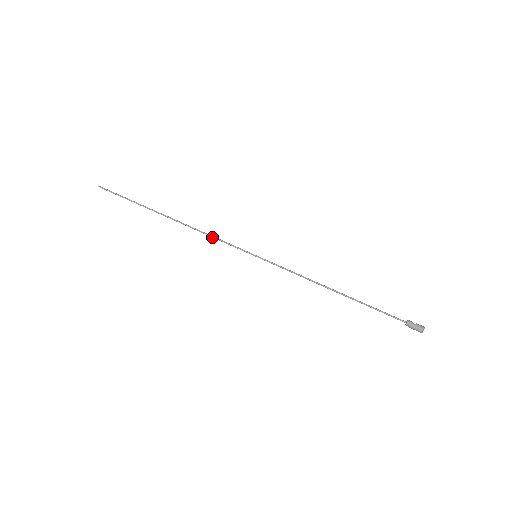
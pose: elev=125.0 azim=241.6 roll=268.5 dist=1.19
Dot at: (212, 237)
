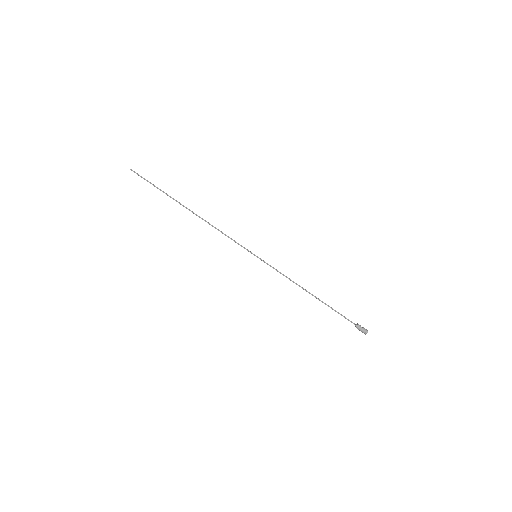
Dot at: occluded
